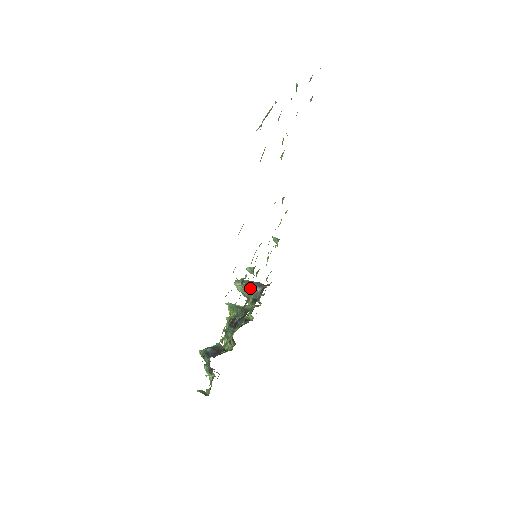
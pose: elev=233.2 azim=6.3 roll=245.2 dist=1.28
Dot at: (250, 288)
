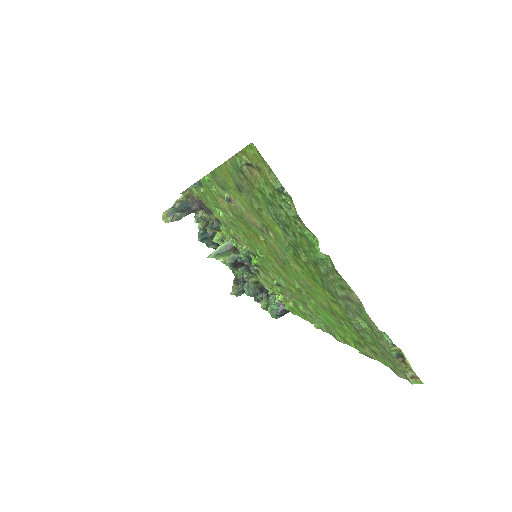
Dot at: occluded
